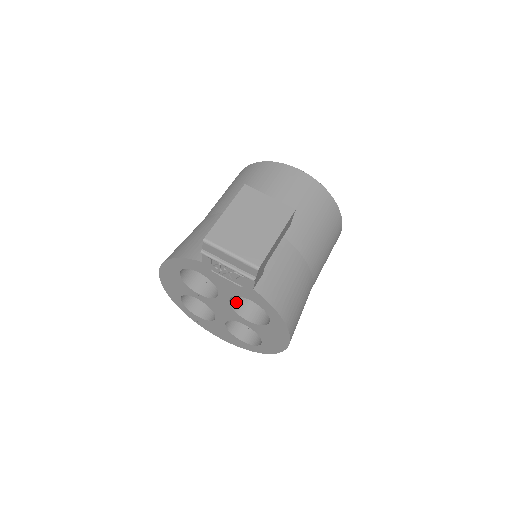
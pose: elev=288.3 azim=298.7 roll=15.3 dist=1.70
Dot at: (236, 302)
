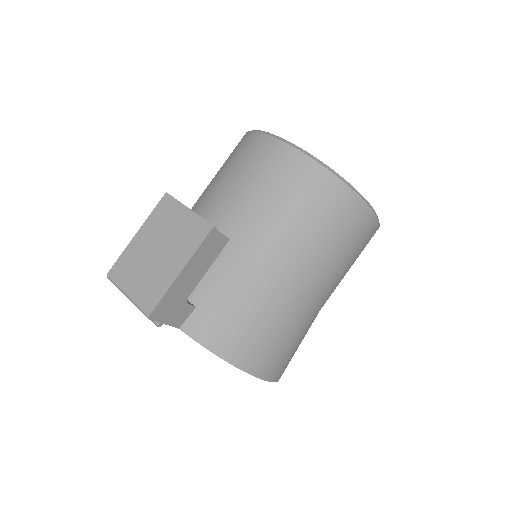
Dot at: occluded
